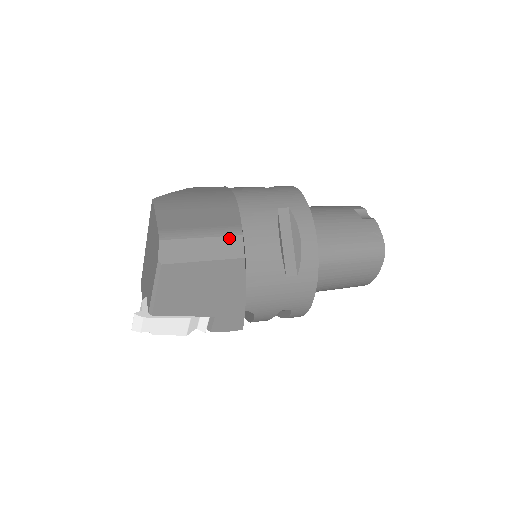
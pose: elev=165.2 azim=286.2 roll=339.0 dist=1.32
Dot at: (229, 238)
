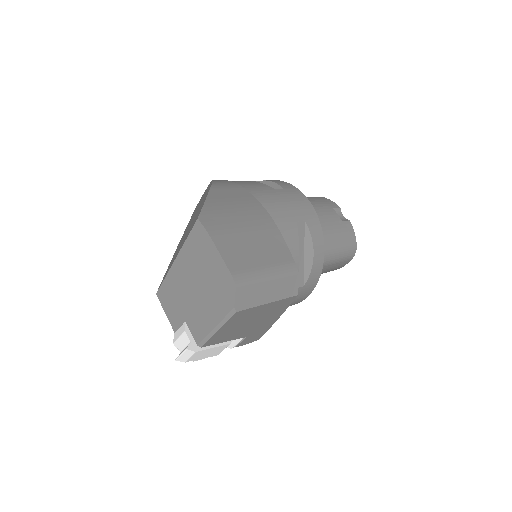
Dot at: (289, 277)
